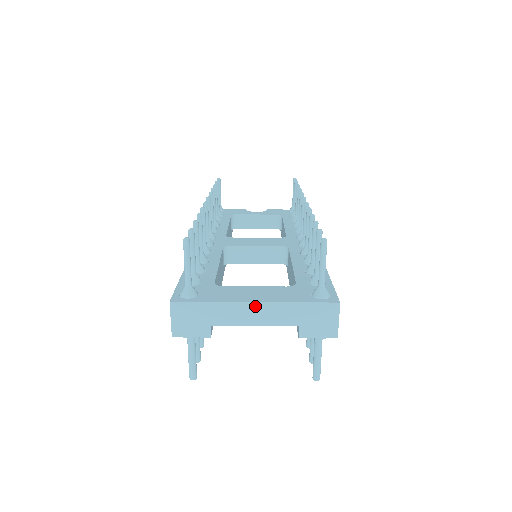
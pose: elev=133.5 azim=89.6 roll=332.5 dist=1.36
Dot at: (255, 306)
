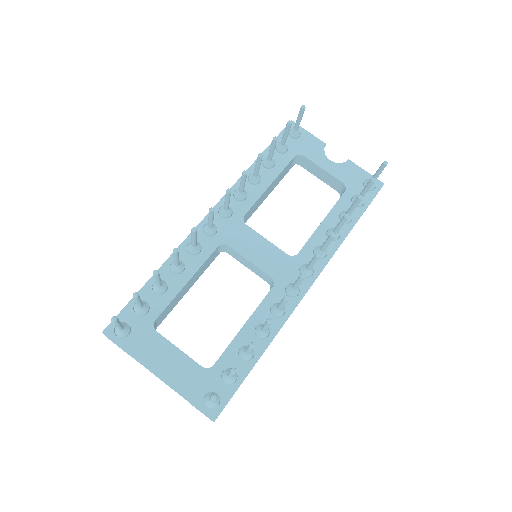
Dot at: (158, 377)
